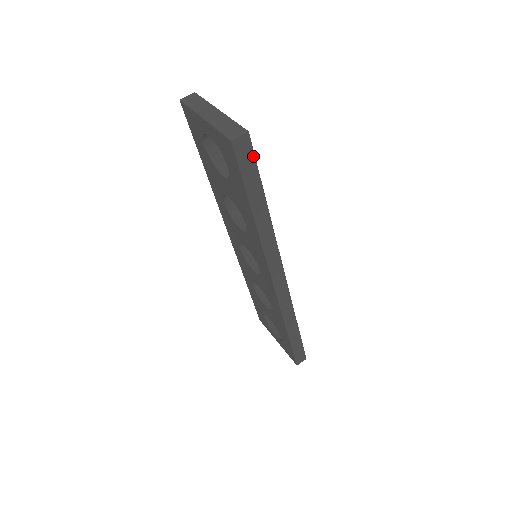
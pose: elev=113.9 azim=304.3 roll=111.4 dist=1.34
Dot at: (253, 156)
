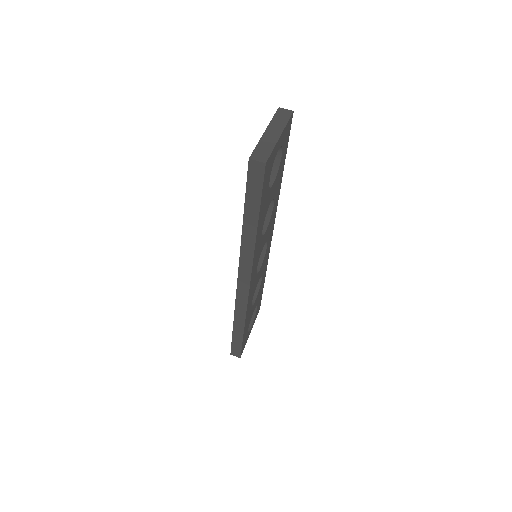
Dot at: (262, 182)
